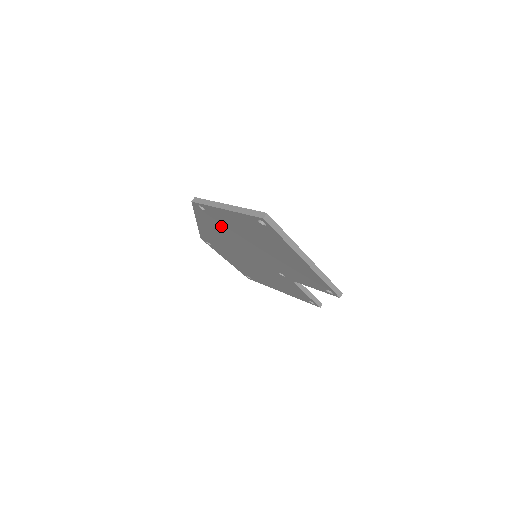
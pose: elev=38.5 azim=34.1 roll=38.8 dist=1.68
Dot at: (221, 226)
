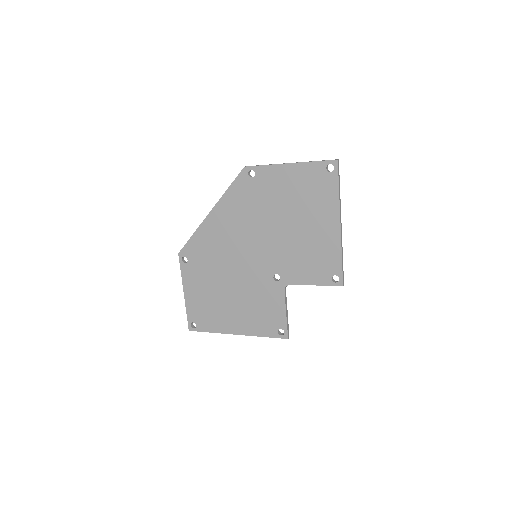
Dot at: (253, 202)
